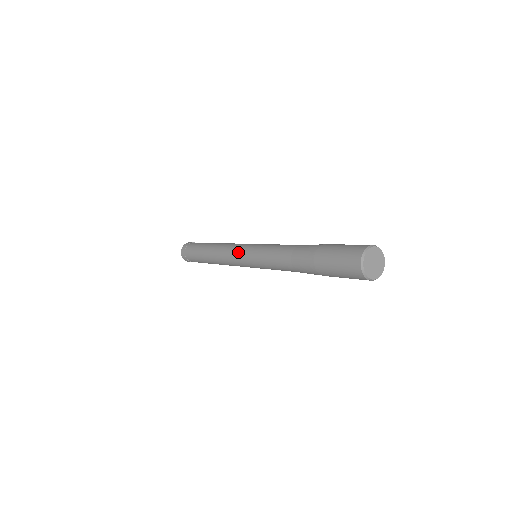
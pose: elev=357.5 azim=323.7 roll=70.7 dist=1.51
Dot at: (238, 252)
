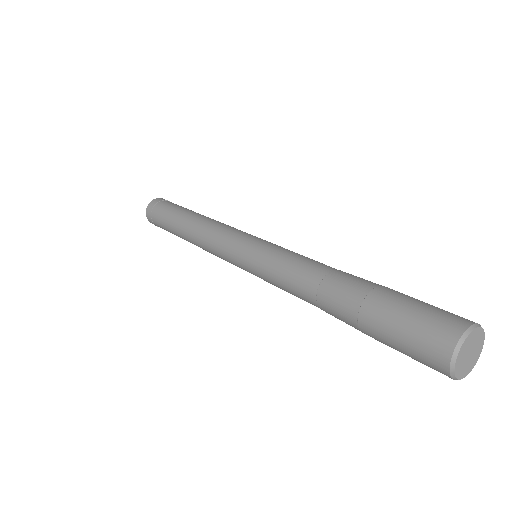
Dot at: (230, 262)
